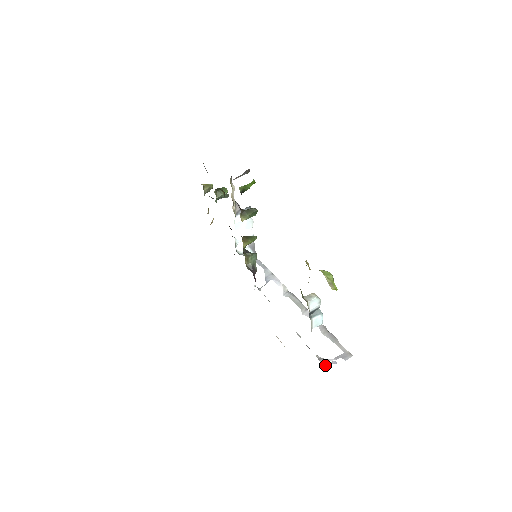
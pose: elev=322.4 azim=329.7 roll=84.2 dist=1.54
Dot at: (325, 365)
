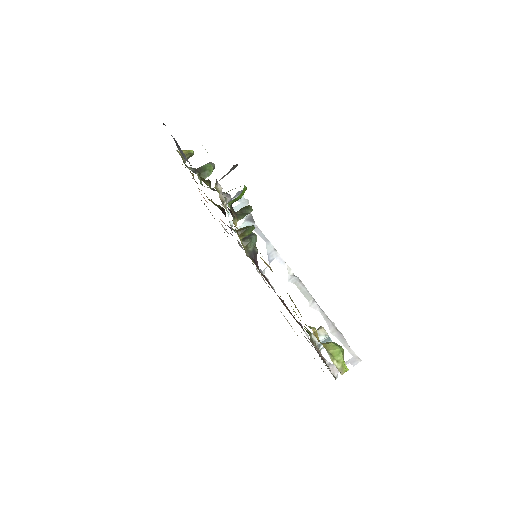
Dot at: (334, 373)
